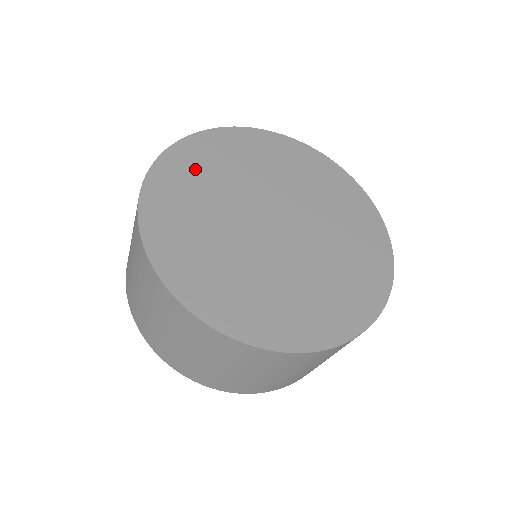
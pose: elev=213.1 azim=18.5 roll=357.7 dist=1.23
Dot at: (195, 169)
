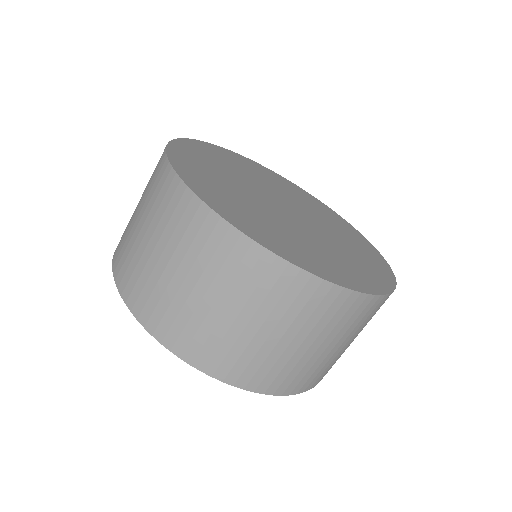
Dot at: (221, 157)
